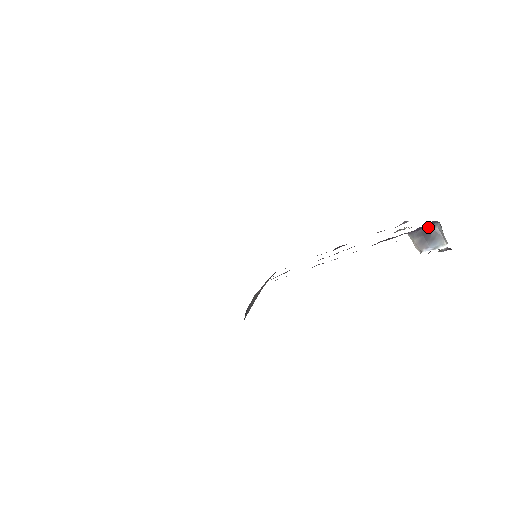
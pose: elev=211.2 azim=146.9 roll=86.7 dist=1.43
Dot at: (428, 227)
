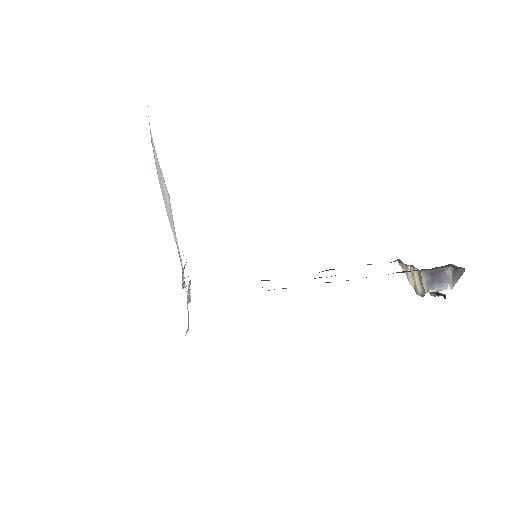
Dot at: (440, 269)
